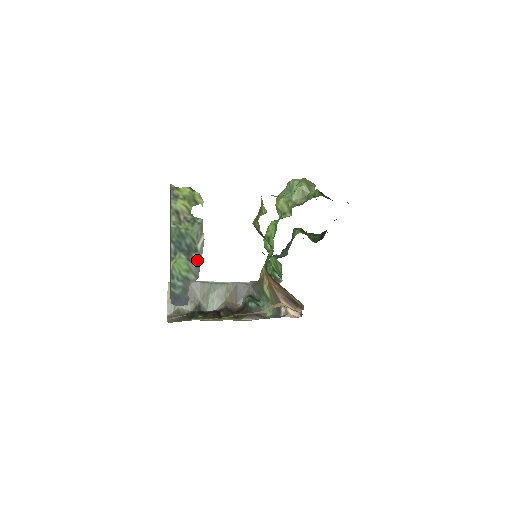
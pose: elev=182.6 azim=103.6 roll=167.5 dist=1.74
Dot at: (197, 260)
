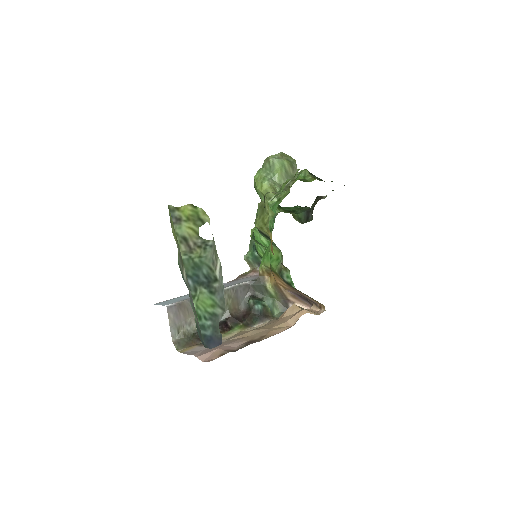
Dot at: (219, 290)
